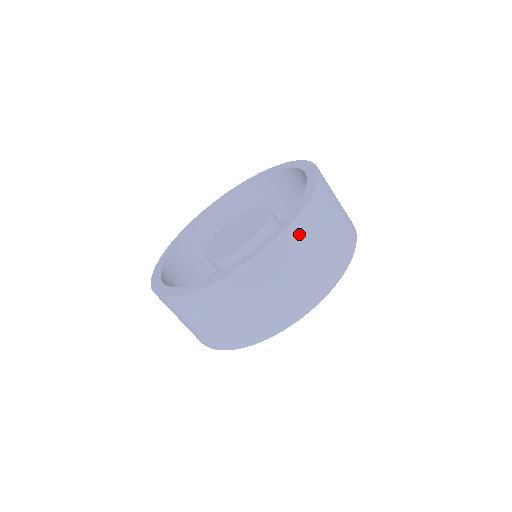
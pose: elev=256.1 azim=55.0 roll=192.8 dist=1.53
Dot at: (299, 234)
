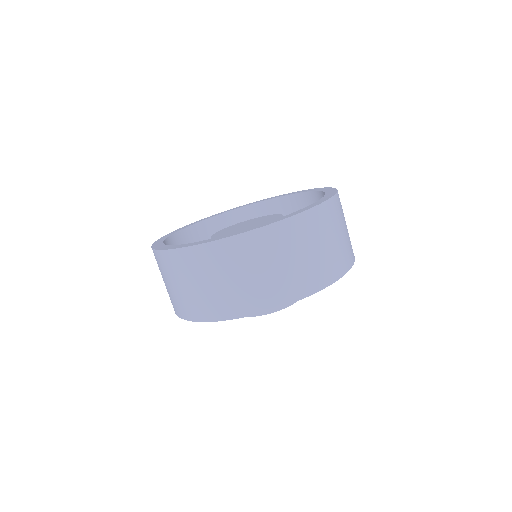
Dot at: (325, 216)
